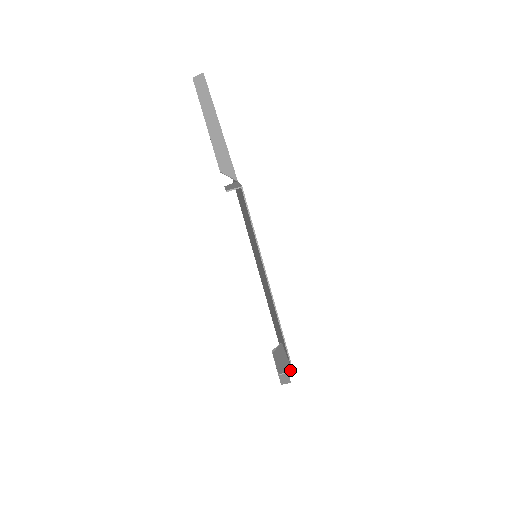
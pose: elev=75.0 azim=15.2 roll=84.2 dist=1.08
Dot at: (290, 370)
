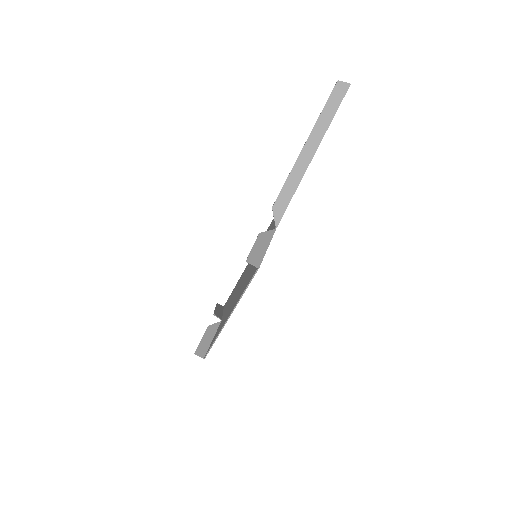
Dot at: (203, 357)
